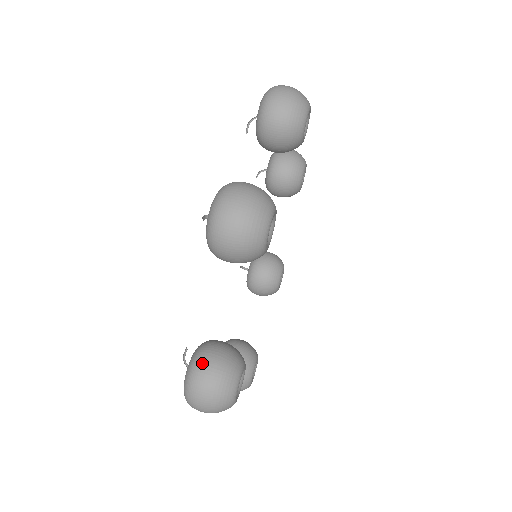
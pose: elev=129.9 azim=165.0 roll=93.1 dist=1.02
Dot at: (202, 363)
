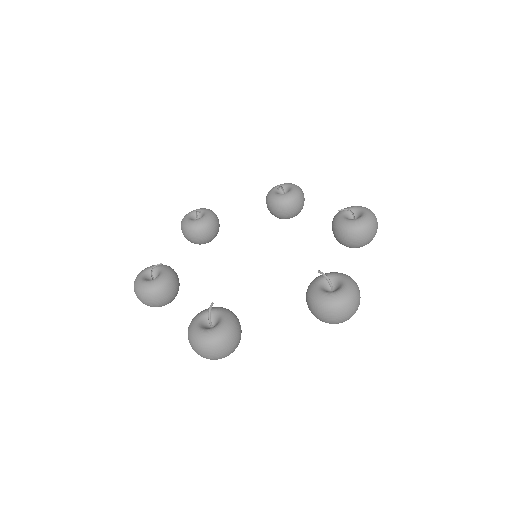
Dot at: (152, 296)
